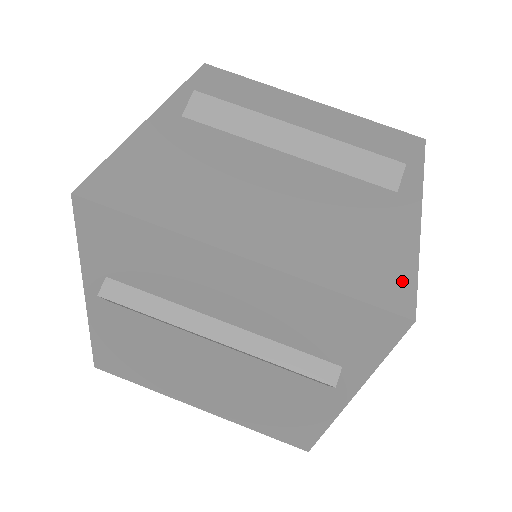
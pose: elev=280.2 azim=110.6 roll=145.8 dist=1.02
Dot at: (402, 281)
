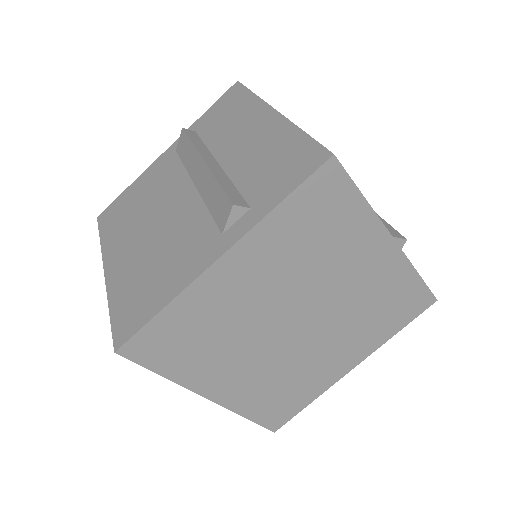
Dot at: occluded
